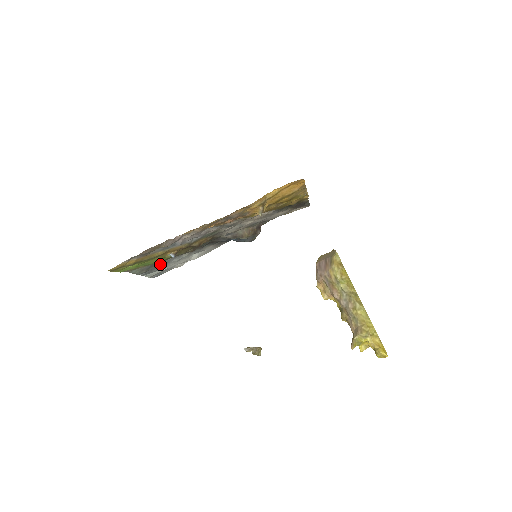
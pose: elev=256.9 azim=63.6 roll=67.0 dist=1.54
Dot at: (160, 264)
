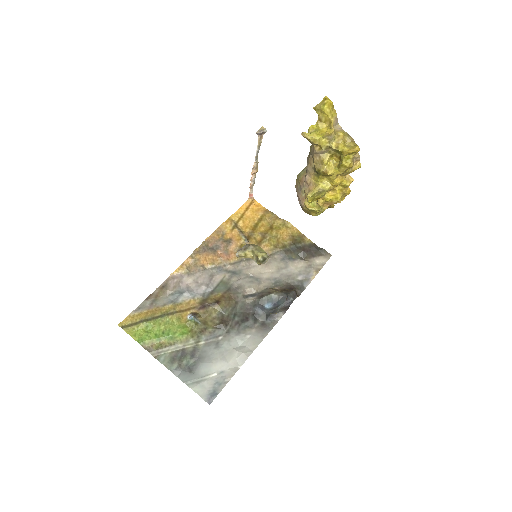
Dot at: (195, 354)
